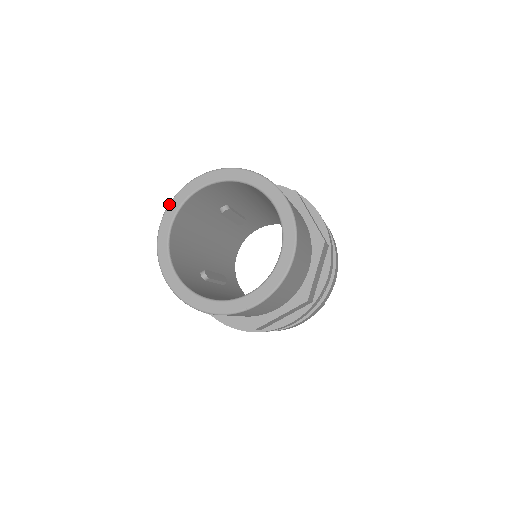
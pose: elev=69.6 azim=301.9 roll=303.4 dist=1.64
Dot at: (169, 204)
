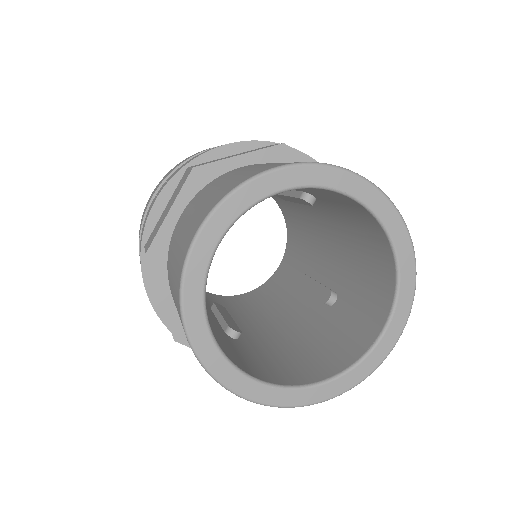
Dot at: (182, 298)
